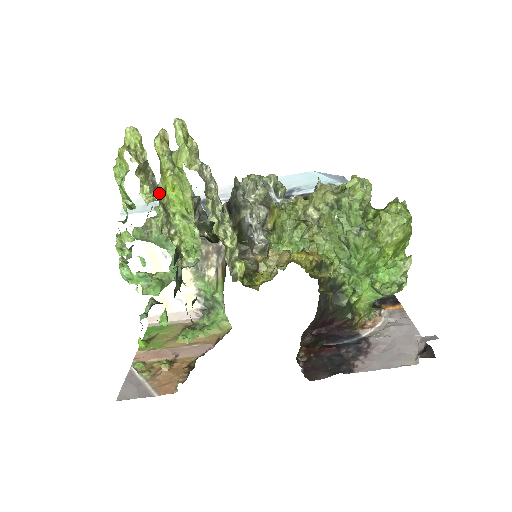
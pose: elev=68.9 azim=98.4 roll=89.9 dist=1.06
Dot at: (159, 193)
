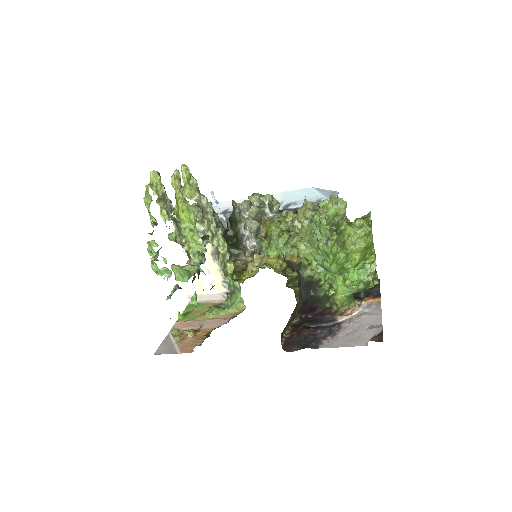
Dot at: (175, 214)
